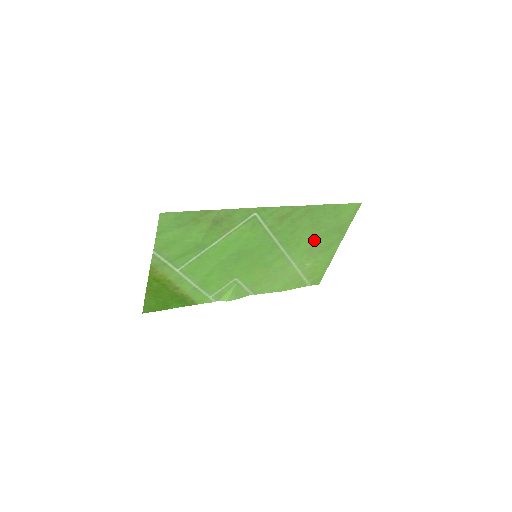
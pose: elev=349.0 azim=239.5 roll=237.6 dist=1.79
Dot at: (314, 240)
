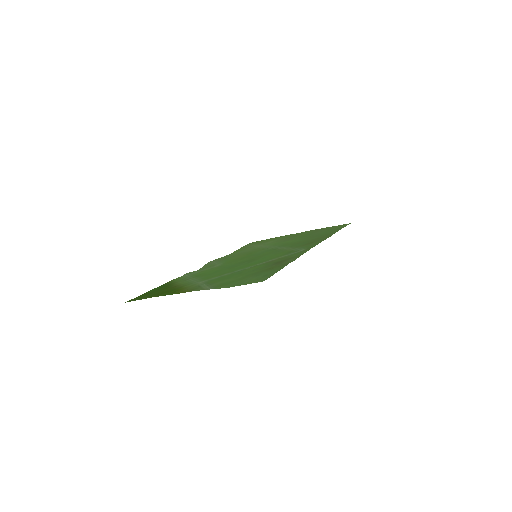
Dot at: (297, 238)
